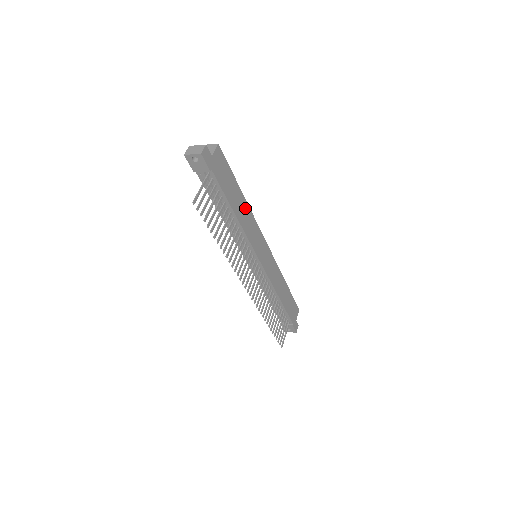
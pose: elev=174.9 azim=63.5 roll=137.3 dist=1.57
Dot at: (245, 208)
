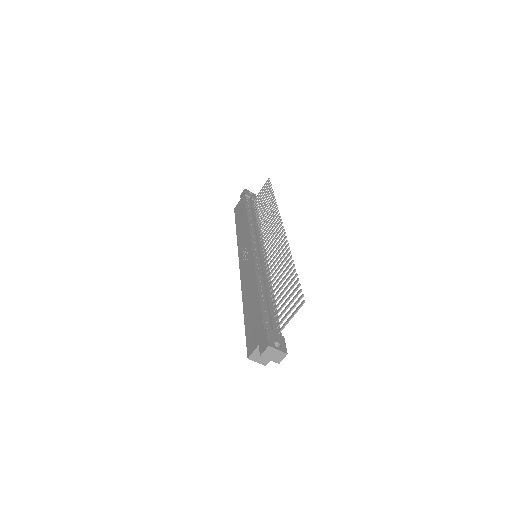
Dot at: occluded
